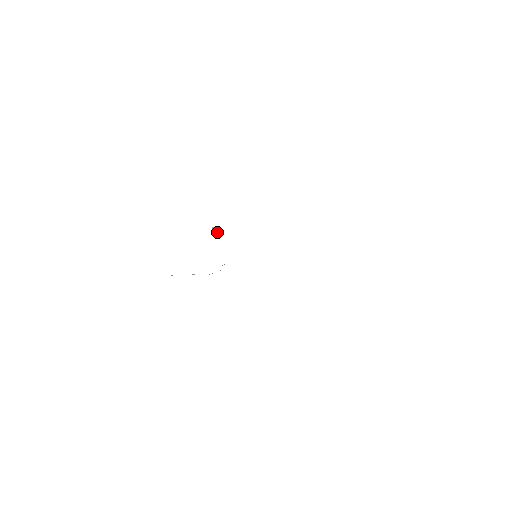
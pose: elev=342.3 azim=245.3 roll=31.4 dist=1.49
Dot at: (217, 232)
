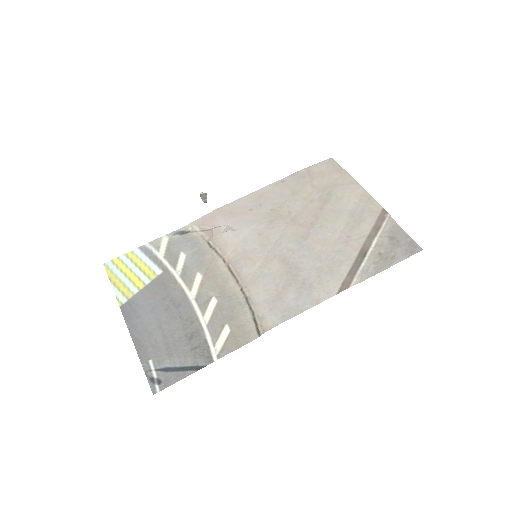
Dot at: occluded
